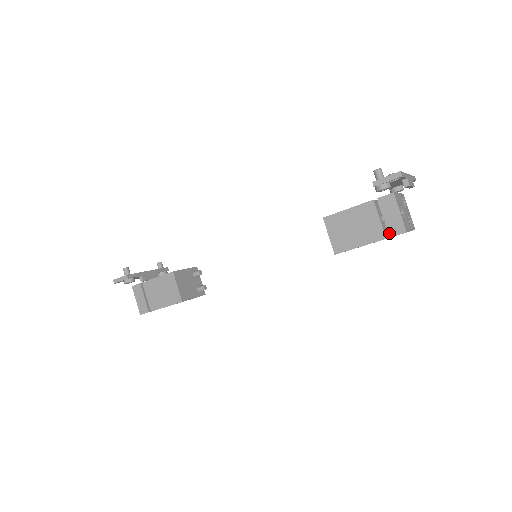
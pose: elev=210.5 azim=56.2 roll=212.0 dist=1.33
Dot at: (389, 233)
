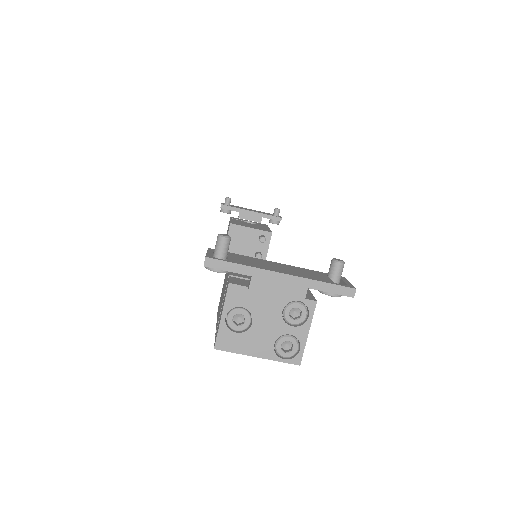
Dot at: (216, 332)
